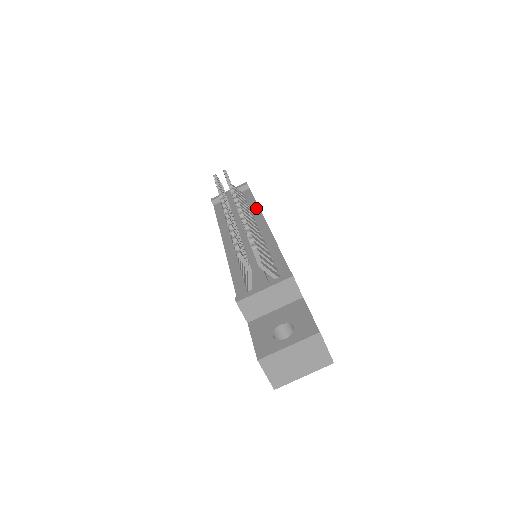
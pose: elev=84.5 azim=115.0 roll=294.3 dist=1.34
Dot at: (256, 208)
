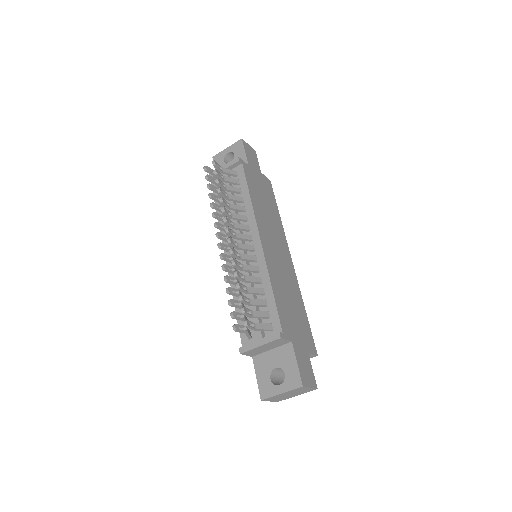
Dot at: (250, 207)
